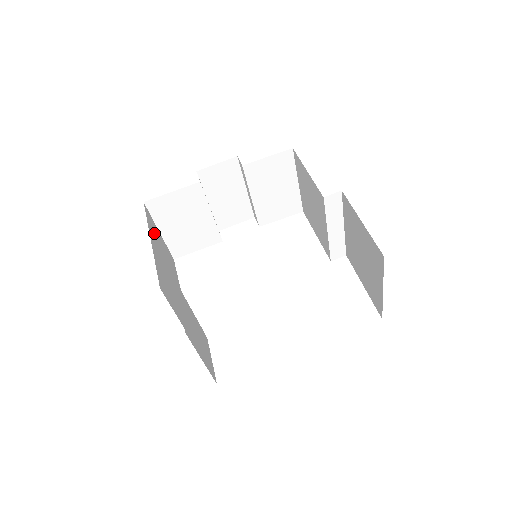
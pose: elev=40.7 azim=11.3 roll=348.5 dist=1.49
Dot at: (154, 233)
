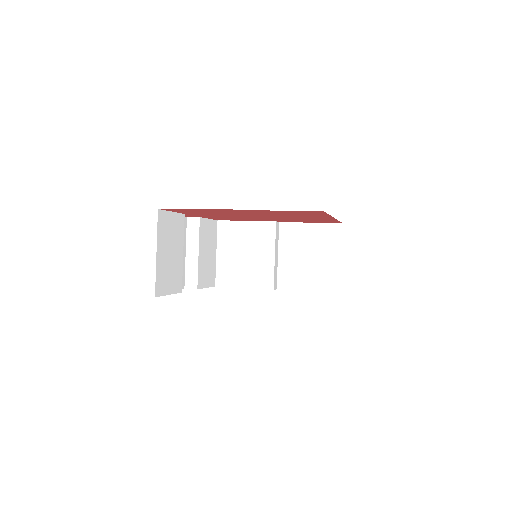
Dot at: occluded
